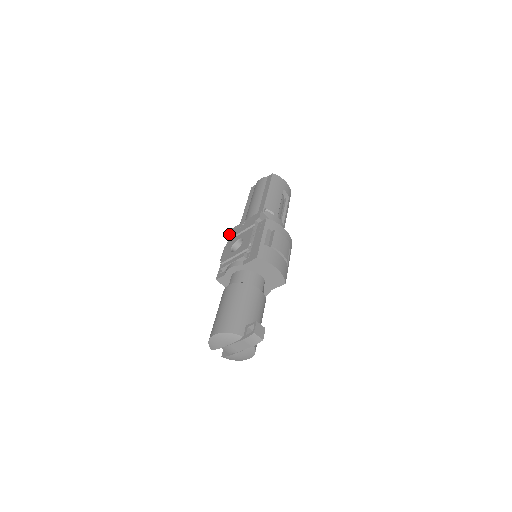
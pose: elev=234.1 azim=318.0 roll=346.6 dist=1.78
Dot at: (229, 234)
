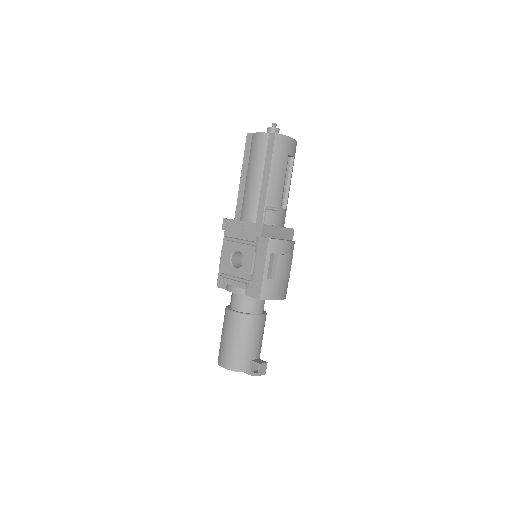
Dot at: (226, 227)
